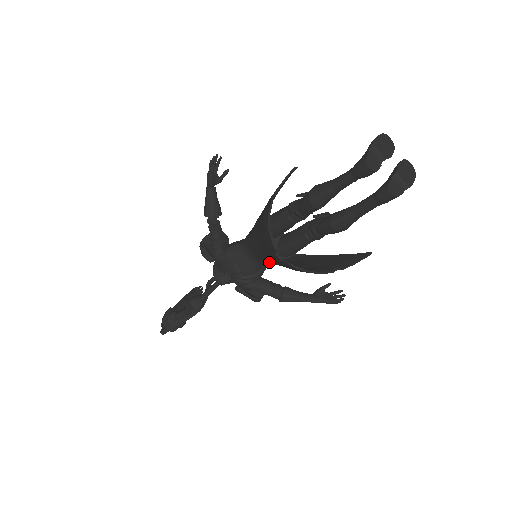
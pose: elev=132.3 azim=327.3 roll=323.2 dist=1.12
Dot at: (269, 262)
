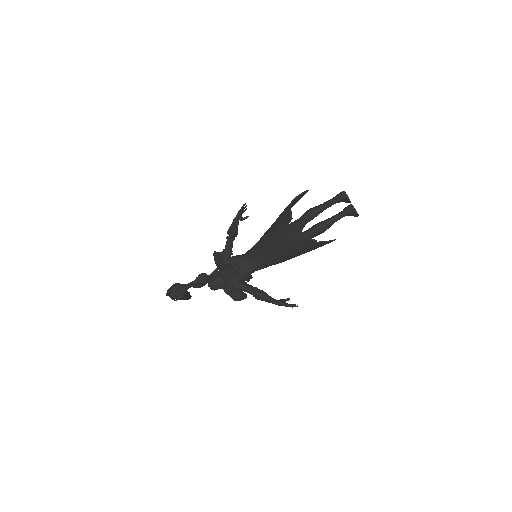
Dot at: (266, 256)
